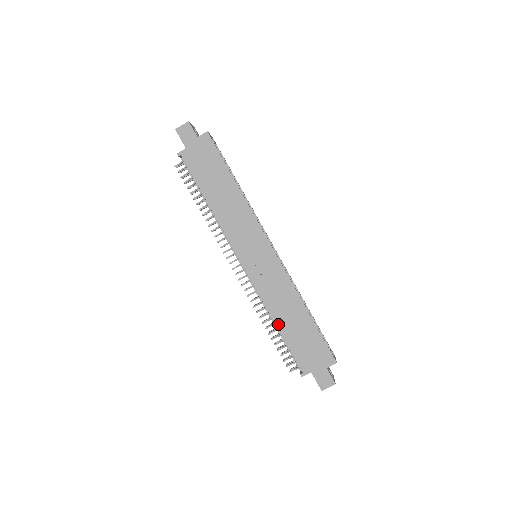
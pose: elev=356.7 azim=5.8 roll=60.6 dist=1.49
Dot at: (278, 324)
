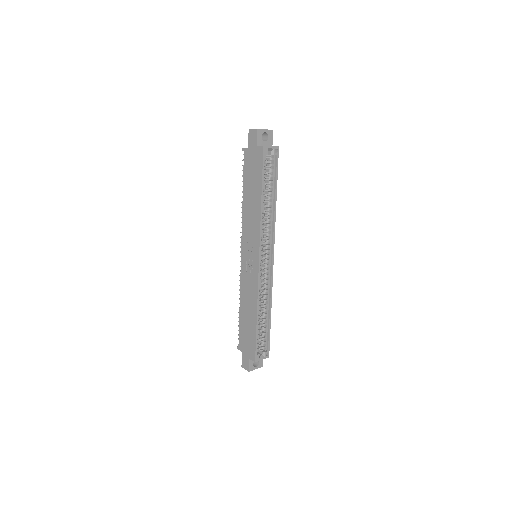
Dot at: (241, 308)
